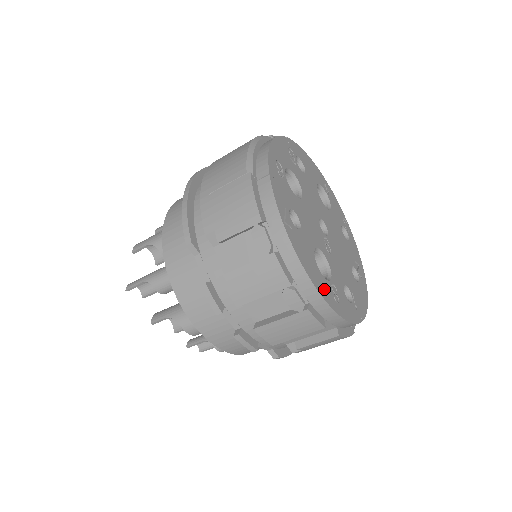
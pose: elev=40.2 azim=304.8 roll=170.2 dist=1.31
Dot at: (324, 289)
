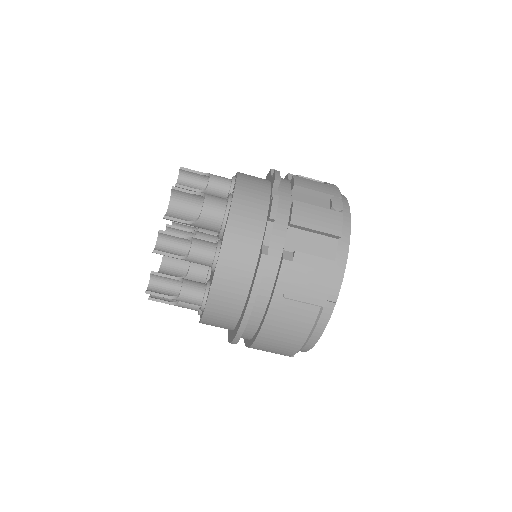
Dot at: occluded
